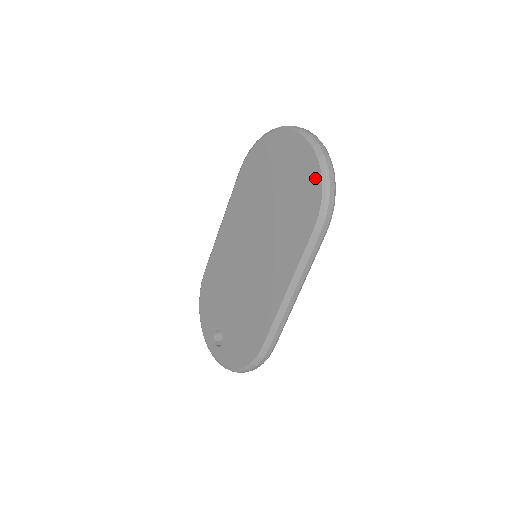
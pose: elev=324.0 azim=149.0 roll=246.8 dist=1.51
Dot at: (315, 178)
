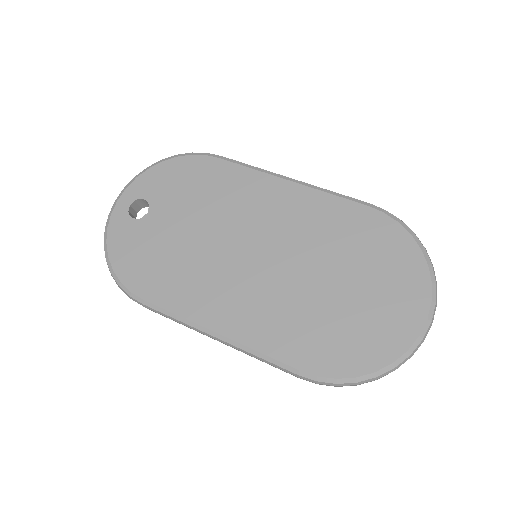
Dot at: (366, 363)
